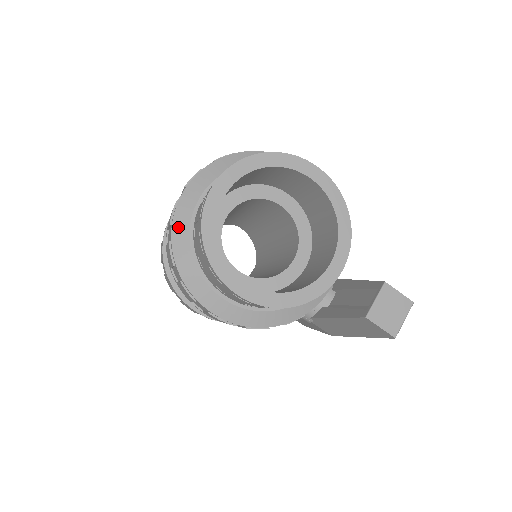
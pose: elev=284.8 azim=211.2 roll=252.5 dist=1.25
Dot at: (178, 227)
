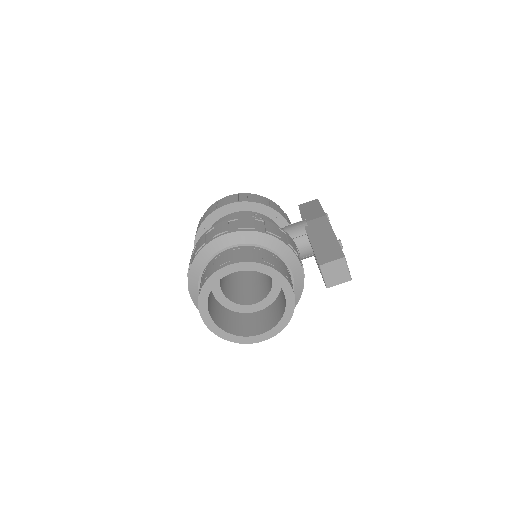
Dot at: occluded
